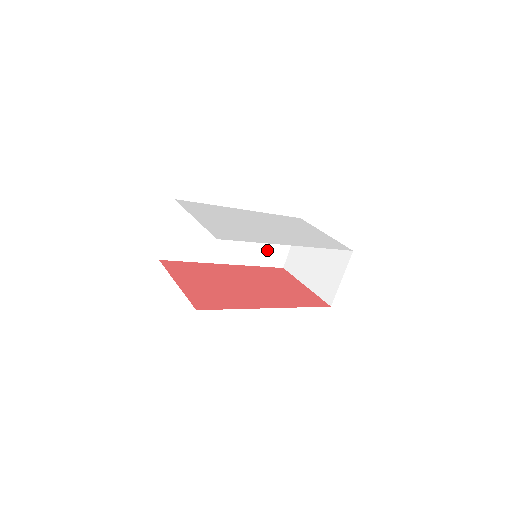
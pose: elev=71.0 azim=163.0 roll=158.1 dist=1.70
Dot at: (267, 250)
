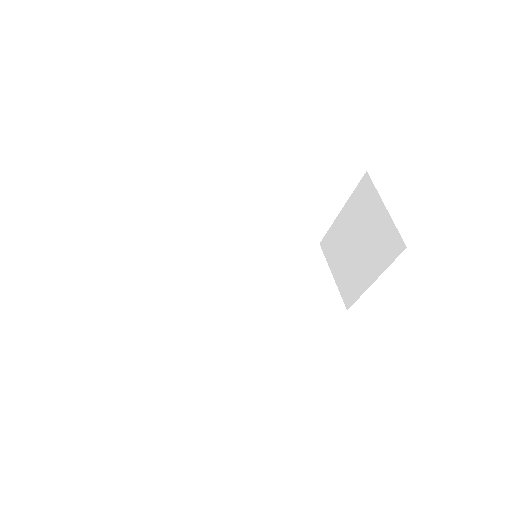
Dot at: (302, 293)
